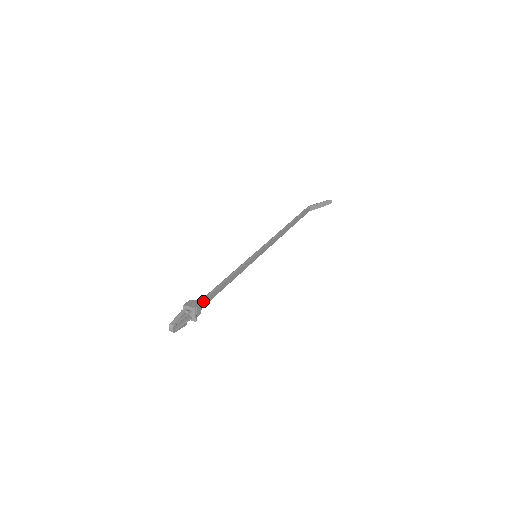
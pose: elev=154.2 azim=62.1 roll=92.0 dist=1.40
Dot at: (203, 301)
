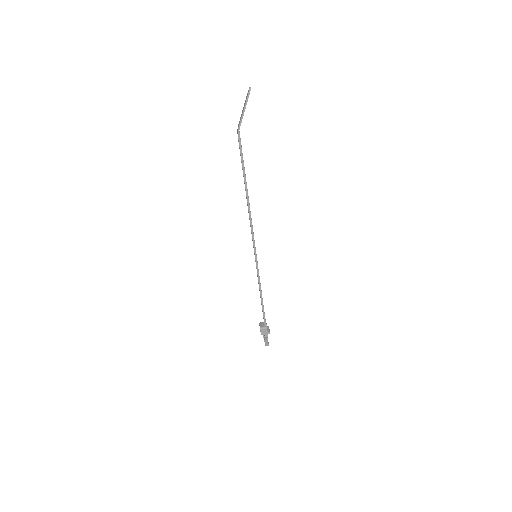
Dot at: (265, 322)
